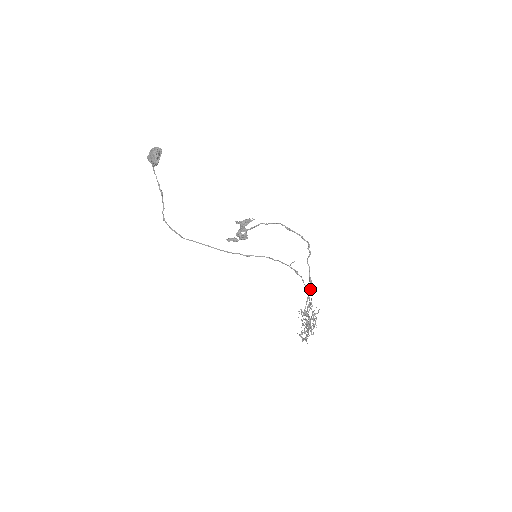
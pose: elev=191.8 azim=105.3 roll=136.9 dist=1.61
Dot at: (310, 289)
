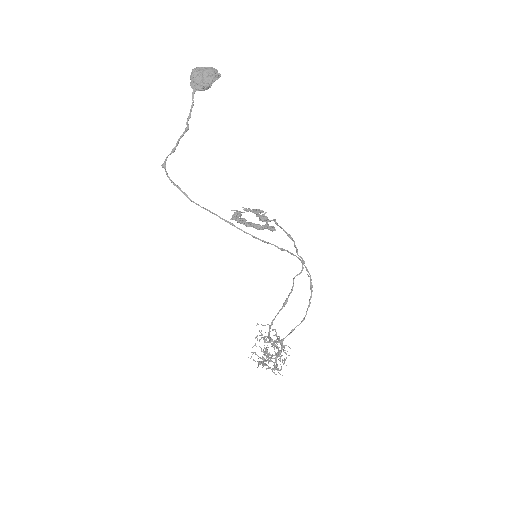
Dot at: occluded
